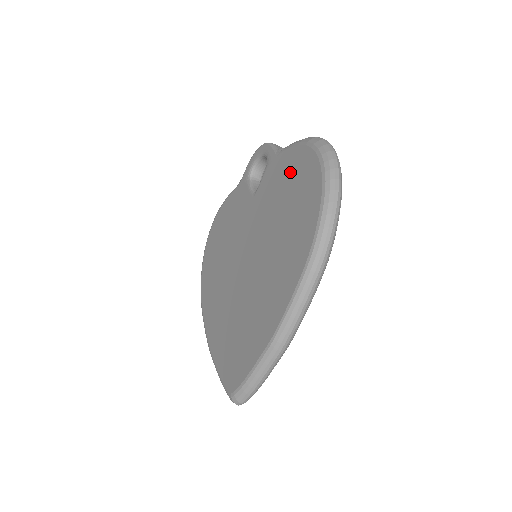
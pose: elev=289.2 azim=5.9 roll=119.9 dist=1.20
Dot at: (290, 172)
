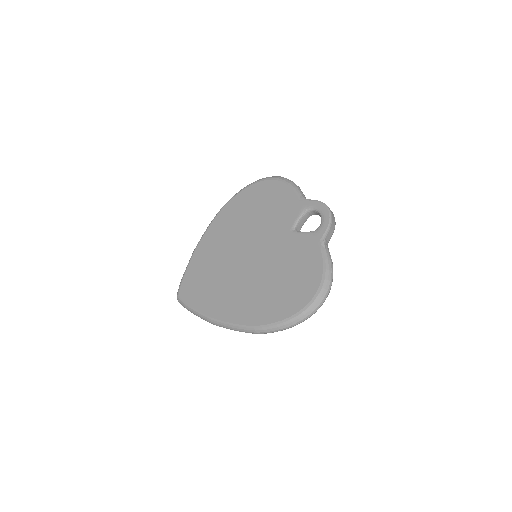
Dot at: (304, 271)
